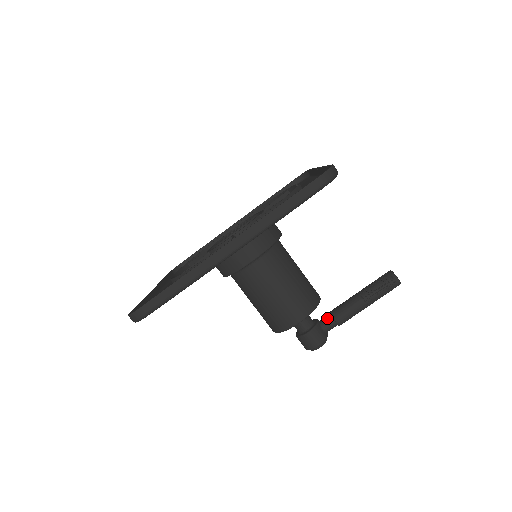
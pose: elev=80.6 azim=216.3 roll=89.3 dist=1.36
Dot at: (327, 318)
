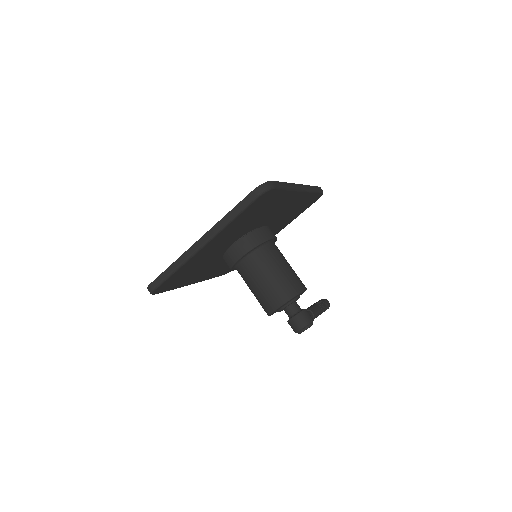
Dot at: occluded
